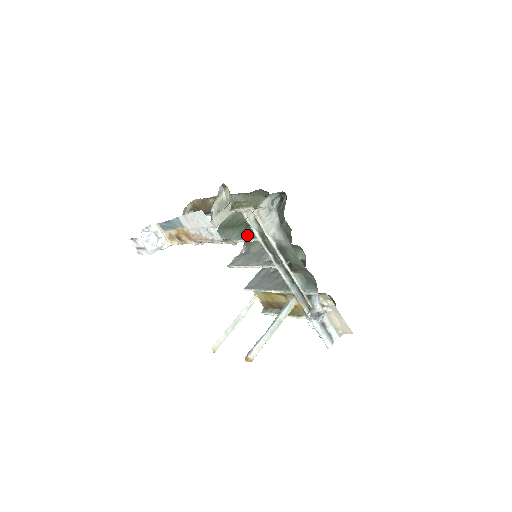
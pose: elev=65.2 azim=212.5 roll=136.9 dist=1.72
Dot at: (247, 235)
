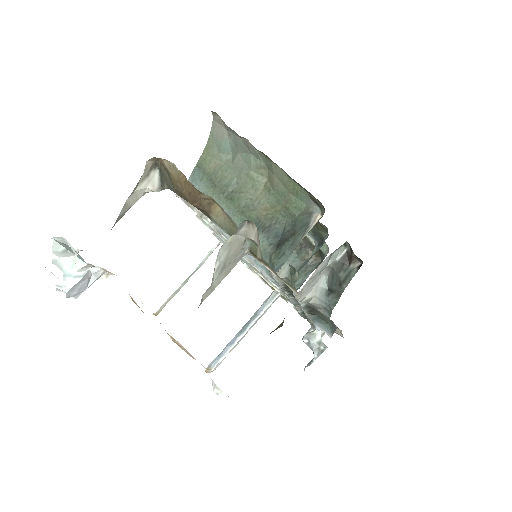
Dot at: occluded
